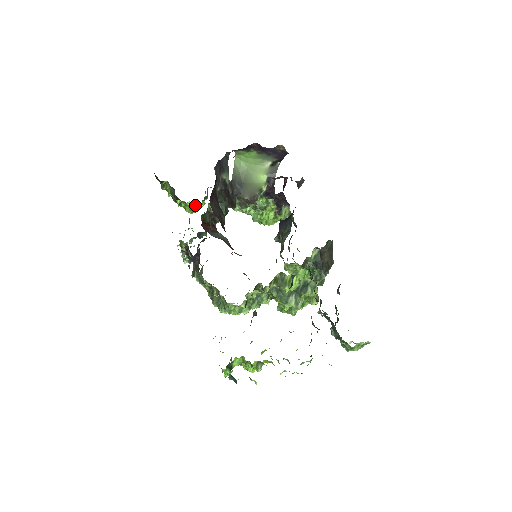
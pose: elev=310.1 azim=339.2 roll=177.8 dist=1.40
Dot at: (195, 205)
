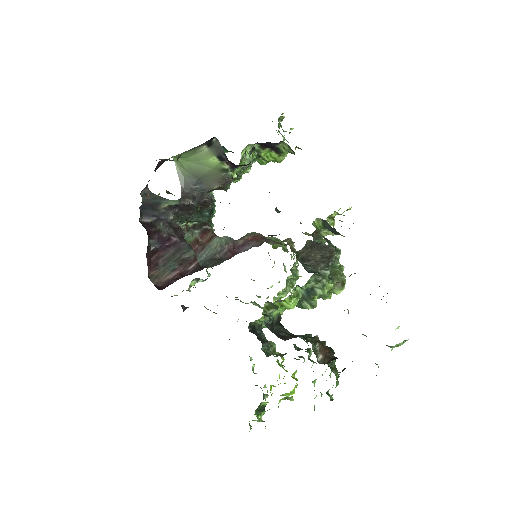
Dot at: occluded
